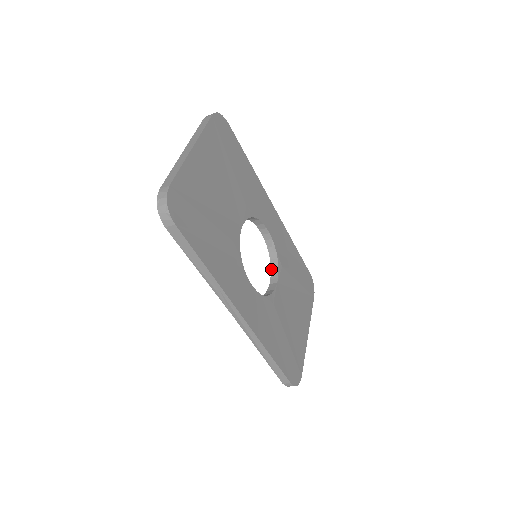
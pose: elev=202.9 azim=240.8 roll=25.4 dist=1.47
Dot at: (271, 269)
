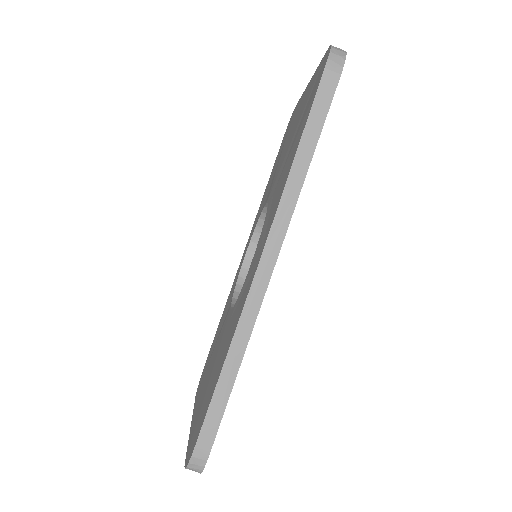
Dot at: (233, 299)
